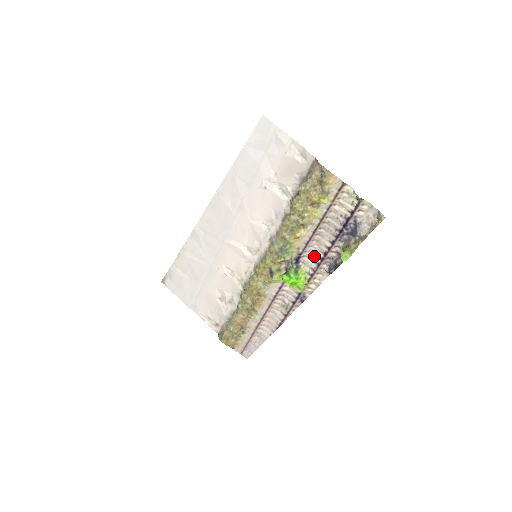
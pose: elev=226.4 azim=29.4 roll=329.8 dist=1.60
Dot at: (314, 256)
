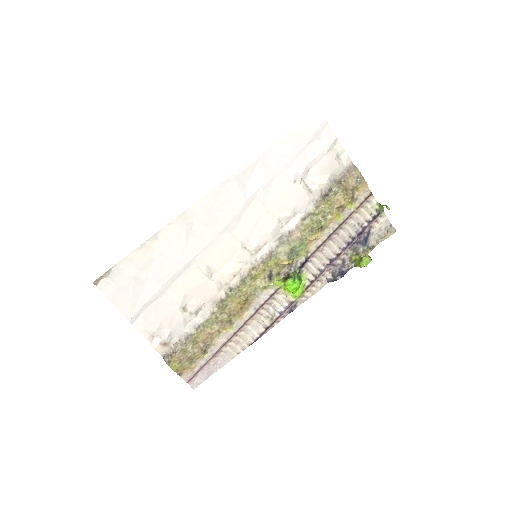
Dot at: (319, 262)
